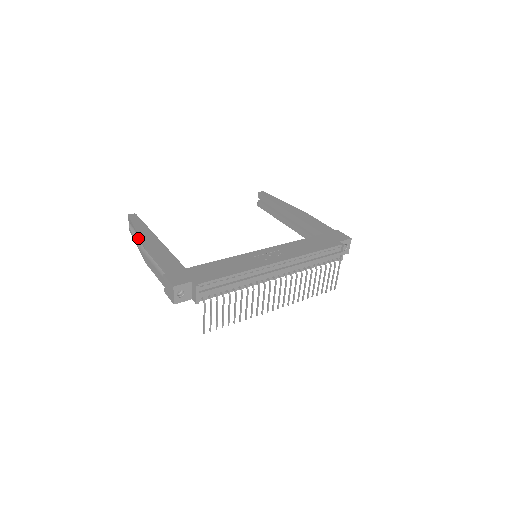
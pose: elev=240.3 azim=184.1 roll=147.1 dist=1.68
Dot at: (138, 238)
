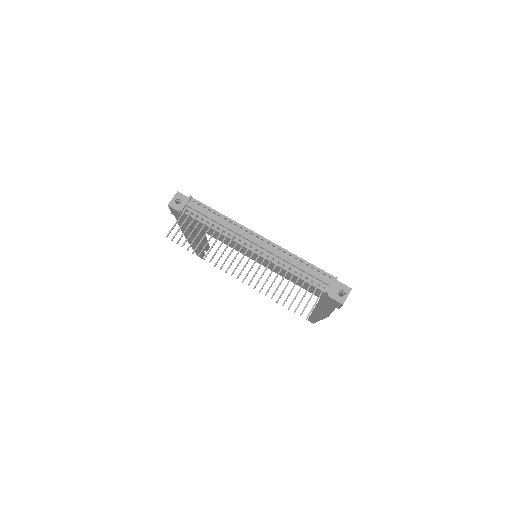
Dot at: occluded
